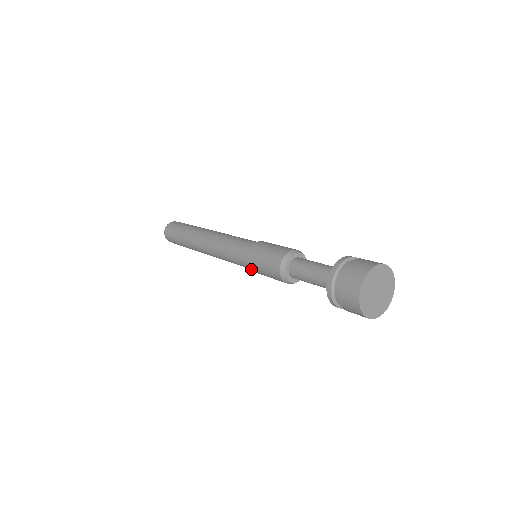
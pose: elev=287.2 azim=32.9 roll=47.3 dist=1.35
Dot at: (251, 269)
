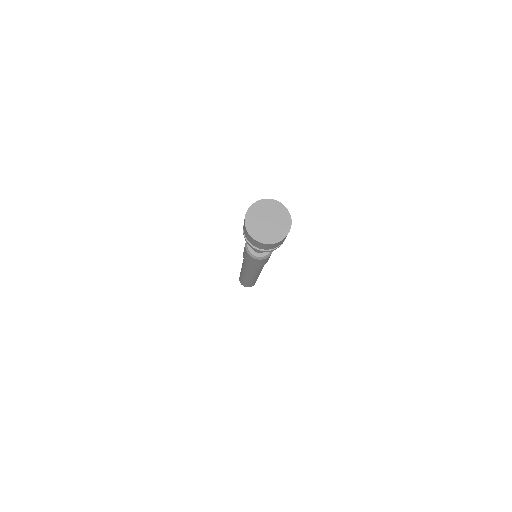
Dot at: occluded
